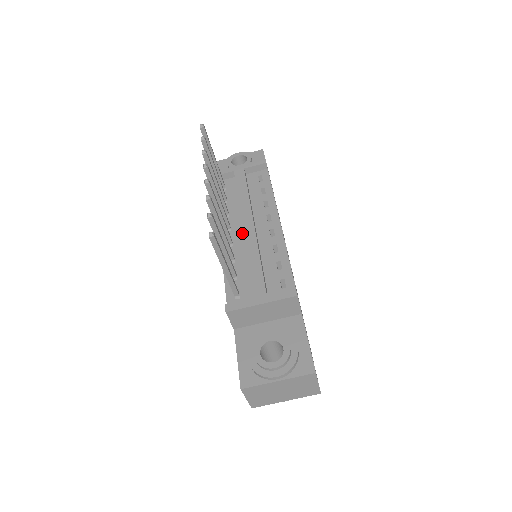
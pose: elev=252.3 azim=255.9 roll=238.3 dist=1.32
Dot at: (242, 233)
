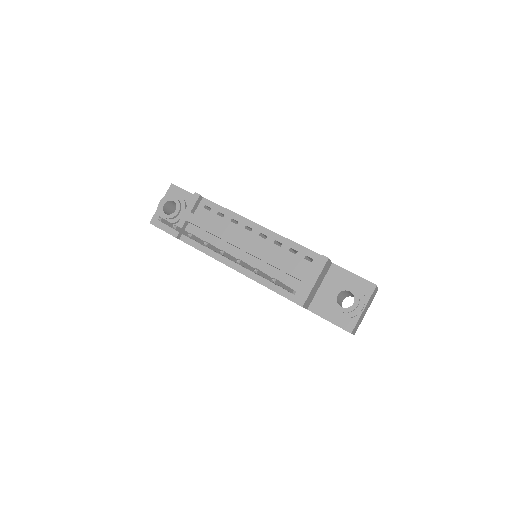
Dot at: (245, 254)
